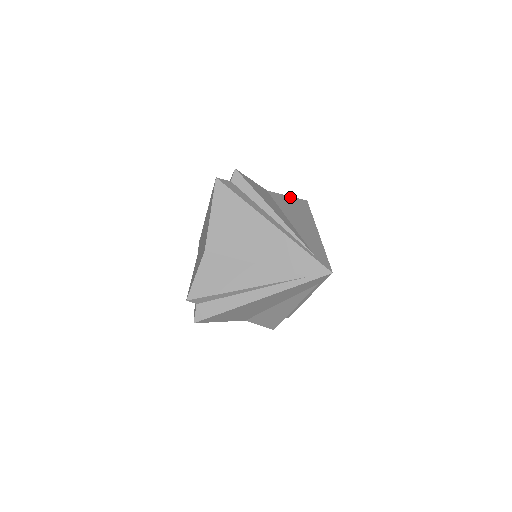
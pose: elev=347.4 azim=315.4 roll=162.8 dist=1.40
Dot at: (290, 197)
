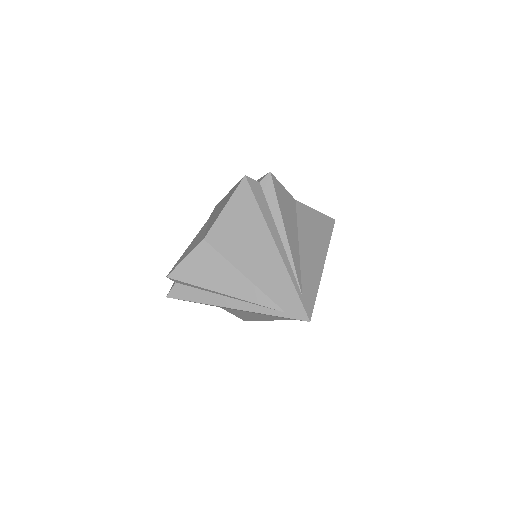
Dot at: (318, 212)
